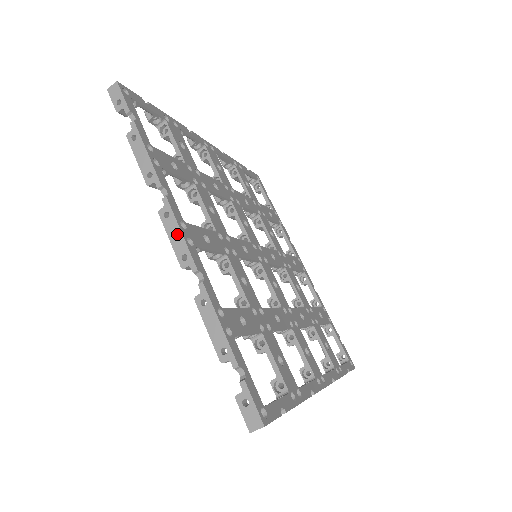
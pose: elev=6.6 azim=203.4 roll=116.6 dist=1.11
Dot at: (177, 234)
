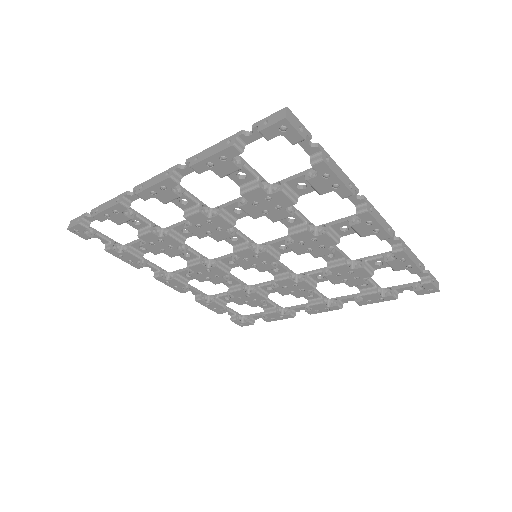
Dot at: (154, 179)
